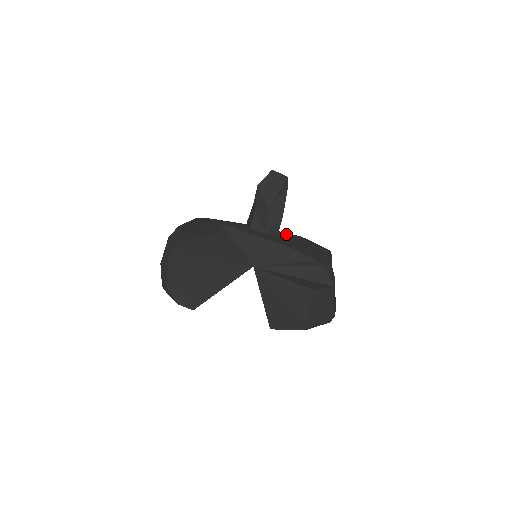
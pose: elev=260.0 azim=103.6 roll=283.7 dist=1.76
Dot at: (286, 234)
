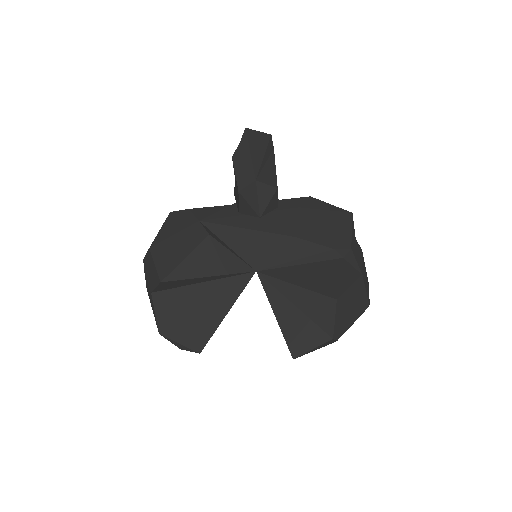
Dot at: (288, 203)
